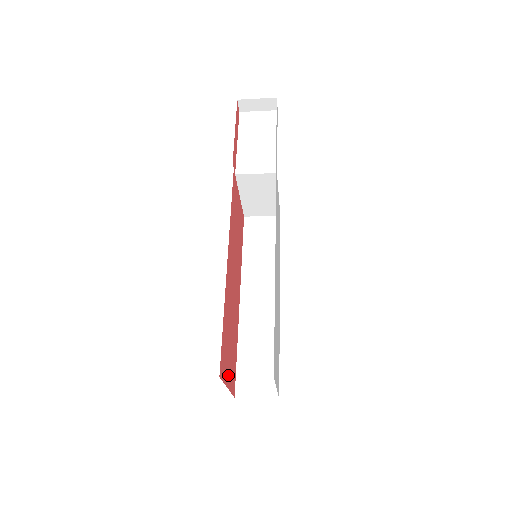
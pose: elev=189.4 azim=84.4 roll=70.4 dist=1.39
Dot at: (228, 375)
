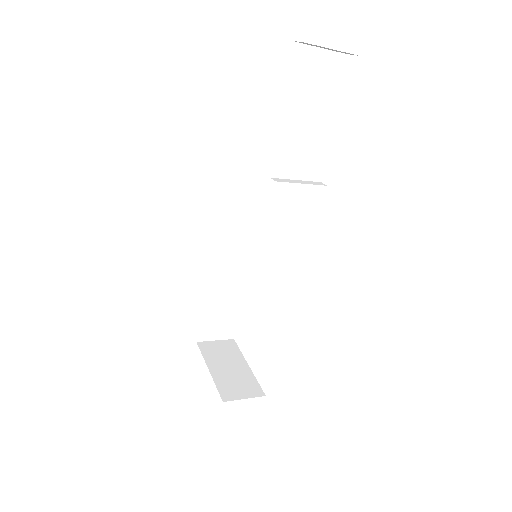
Dot at: occluded
